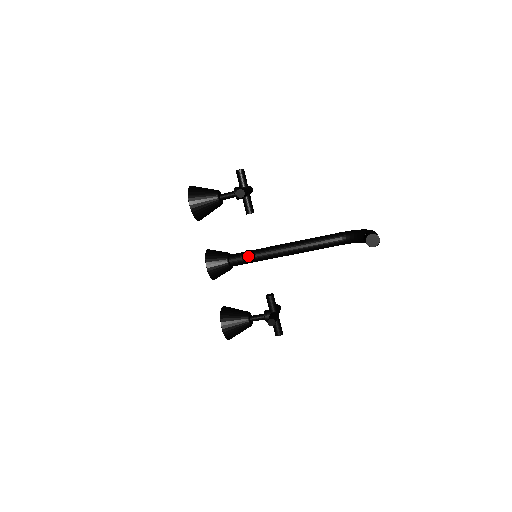
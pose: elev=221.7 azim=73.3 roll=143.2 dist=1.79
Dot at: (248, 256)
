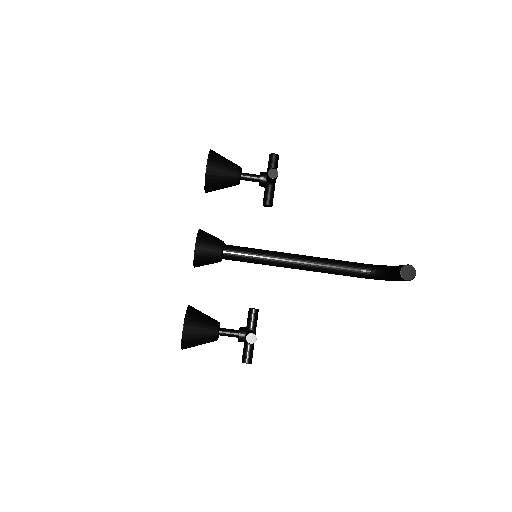
Dot at: (248, 252)
